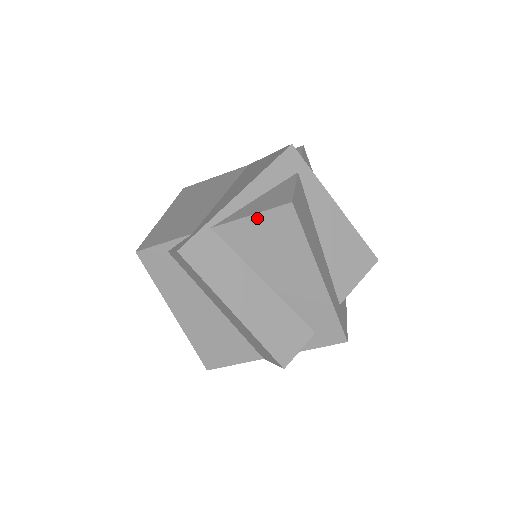
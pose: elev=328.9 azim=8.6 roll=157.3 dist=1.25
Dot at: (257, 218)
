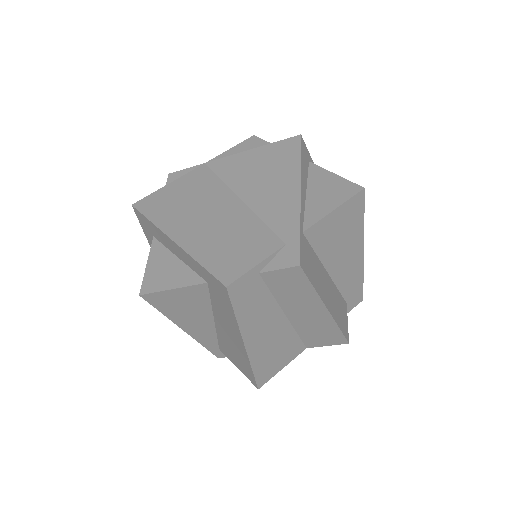
Dot at: (339, 210)
